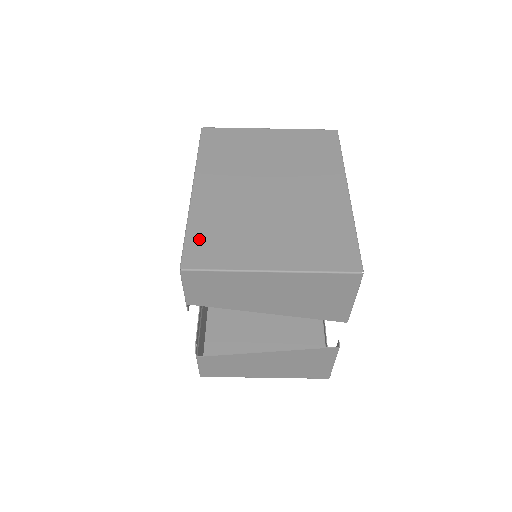
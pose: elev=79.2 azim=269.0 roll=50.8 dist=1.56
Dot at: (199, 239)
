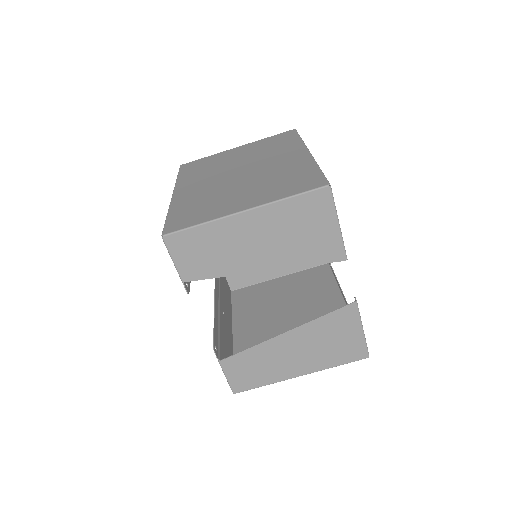
Dot at: (178, 215)
